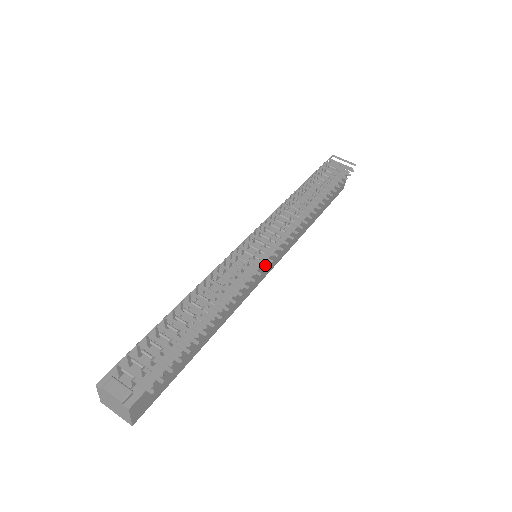
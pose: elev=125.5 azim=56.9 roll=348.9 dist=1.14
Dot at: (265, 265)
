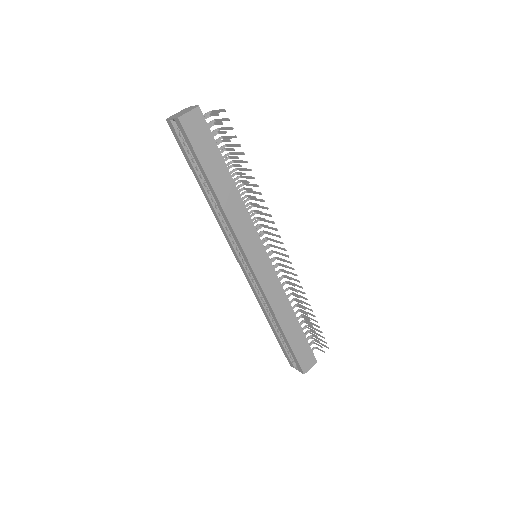
Dot at: (262, 253)
